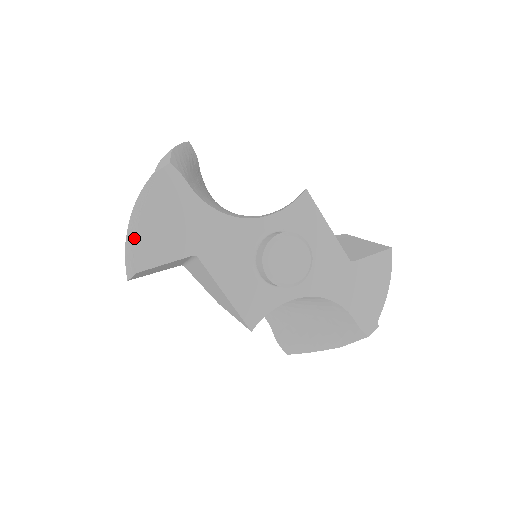
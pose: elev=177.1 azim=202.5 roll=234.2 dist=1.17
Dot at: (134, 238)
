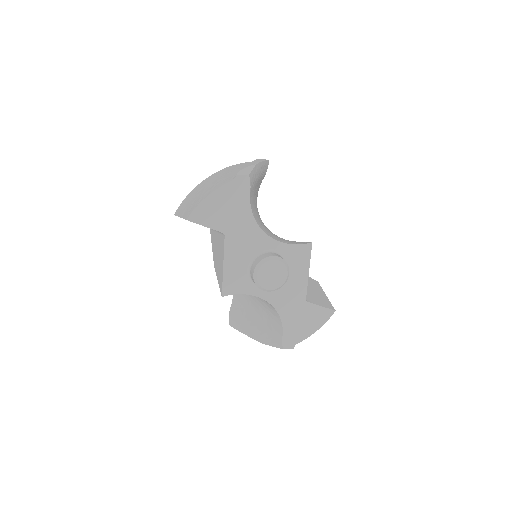
Dot at: (199, 200)
